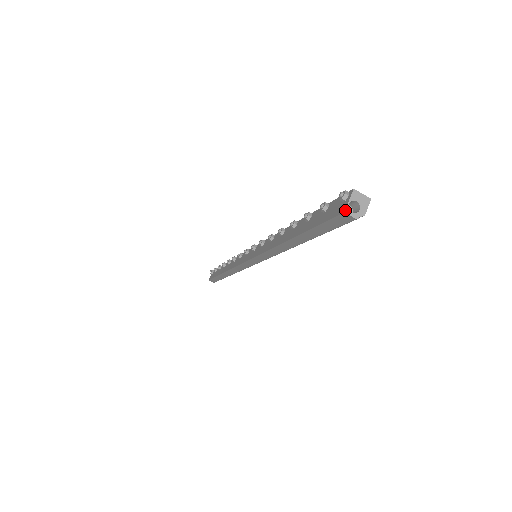
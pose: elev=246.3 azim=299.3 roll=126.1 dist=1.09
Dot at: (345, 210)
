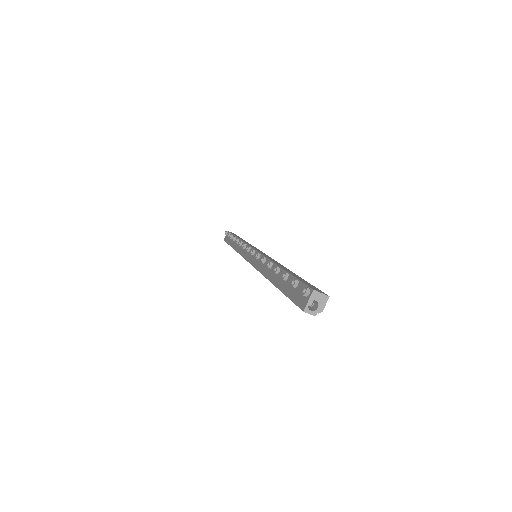
Dot at: (304, 309)
